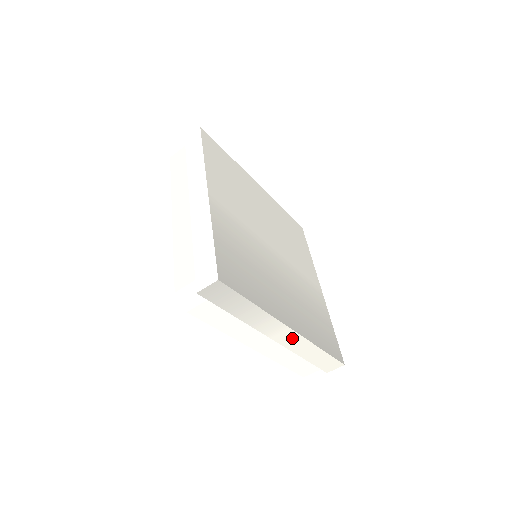
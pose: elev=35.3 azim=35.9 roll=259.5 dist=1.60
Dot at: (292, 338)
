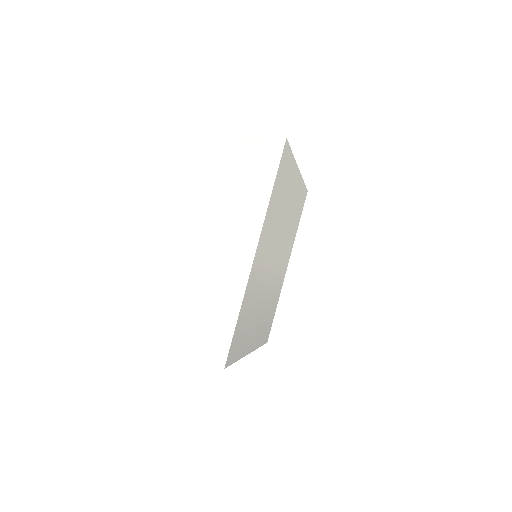
Dot at: occluded
